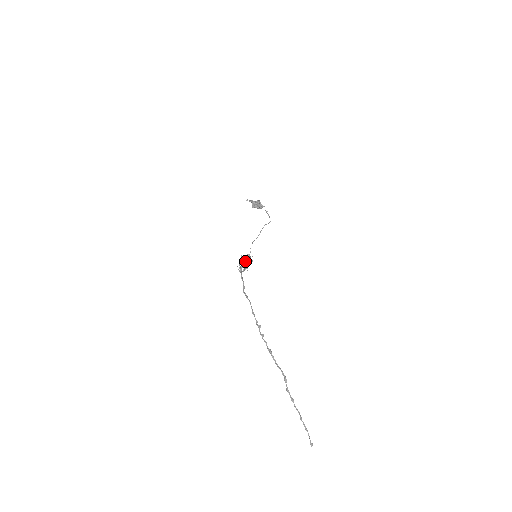
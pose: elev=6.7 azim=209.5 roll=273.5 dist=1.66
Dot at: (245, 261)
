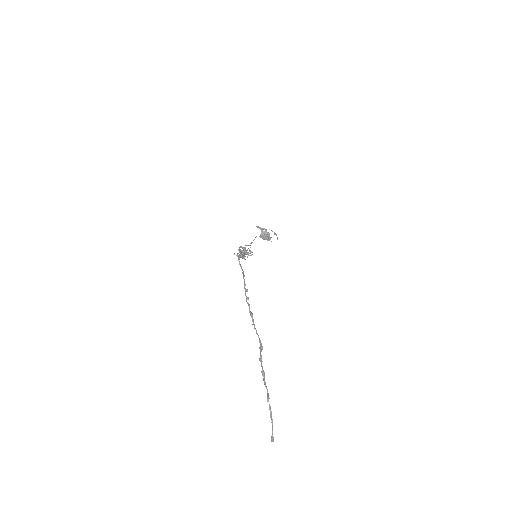
Dot at: (245, 251)
